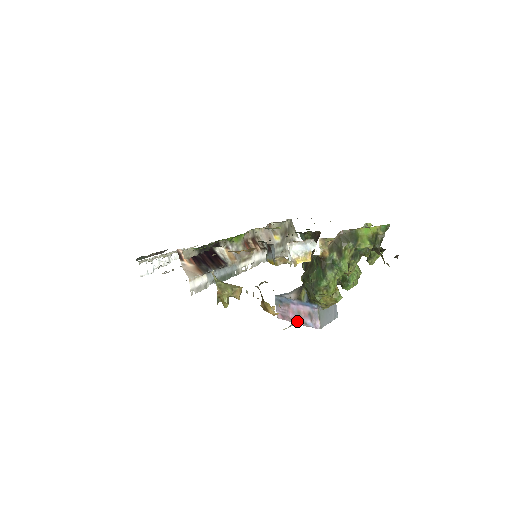
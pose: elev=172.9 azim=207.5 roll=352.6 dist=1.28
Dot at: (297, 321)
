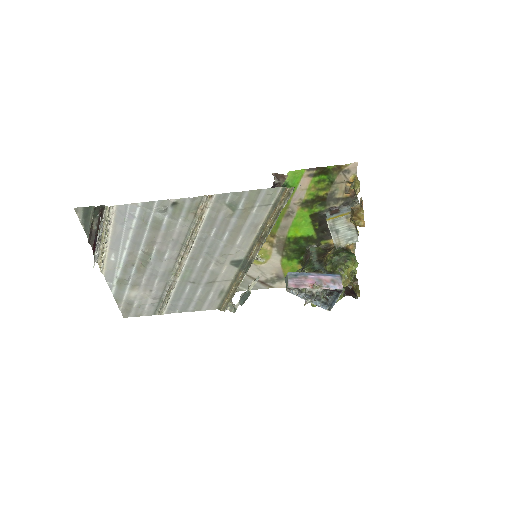
Dot at: (319, 284)
